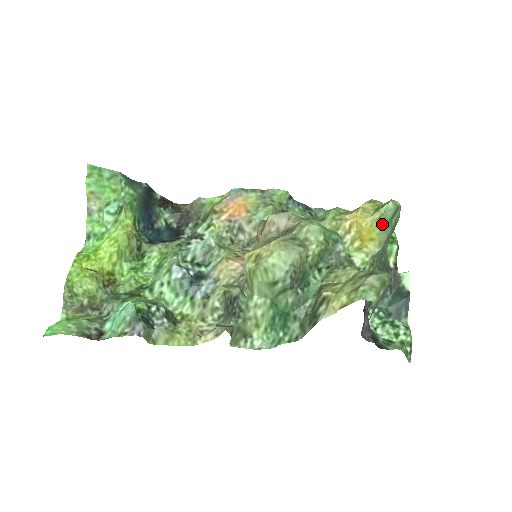
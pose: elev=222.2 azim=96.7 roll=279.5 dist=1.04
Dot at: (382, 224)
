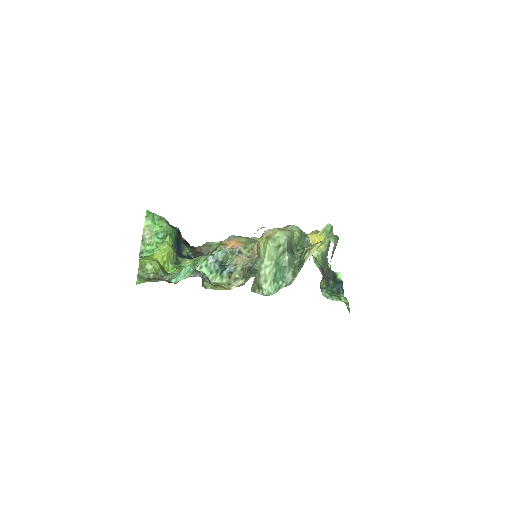
Dot at: (325, 234)
